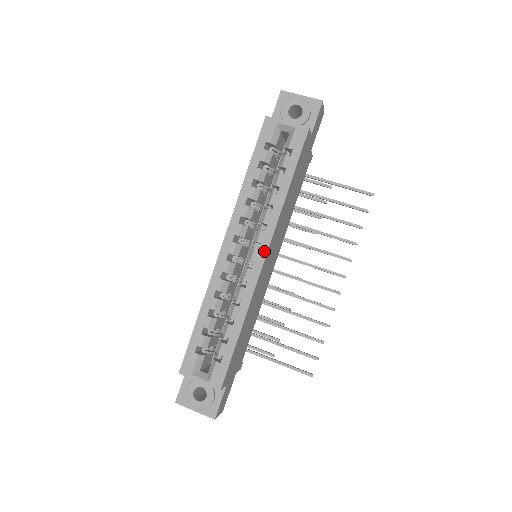
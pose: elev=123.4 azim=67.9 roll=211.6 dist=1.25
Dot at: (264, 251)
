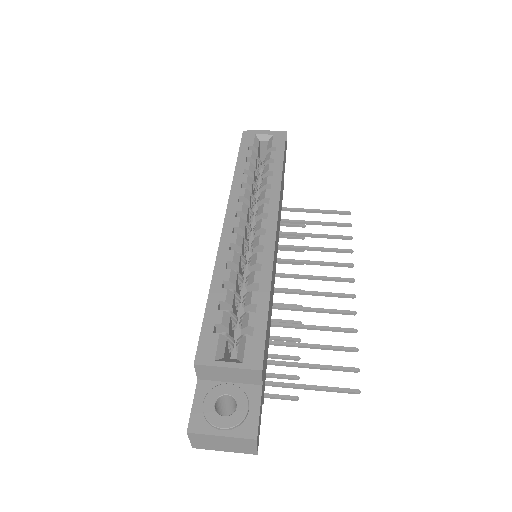
Dot at: (274, 218)
